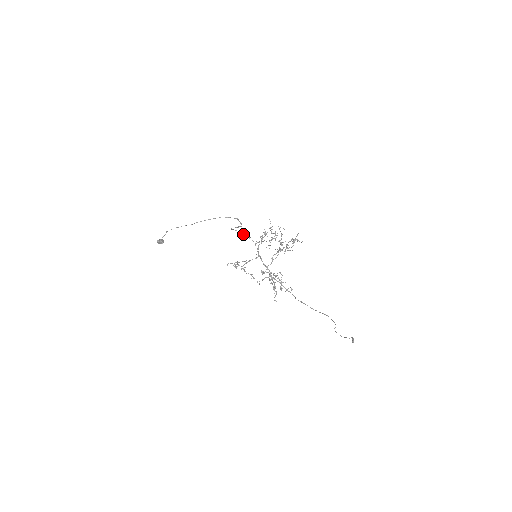
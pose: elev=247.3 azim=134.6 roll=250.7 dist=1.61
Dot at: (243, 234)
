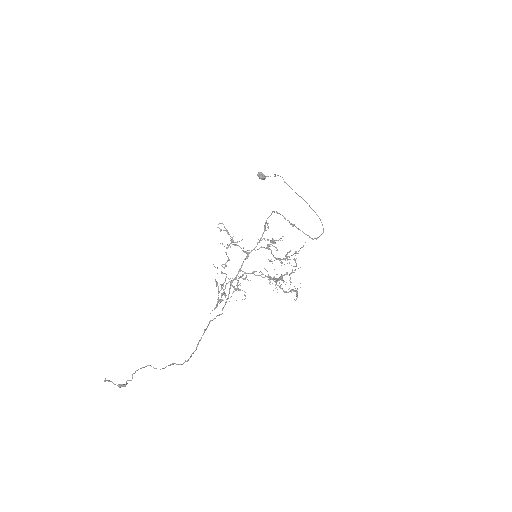
Dot at: (266, 221)
